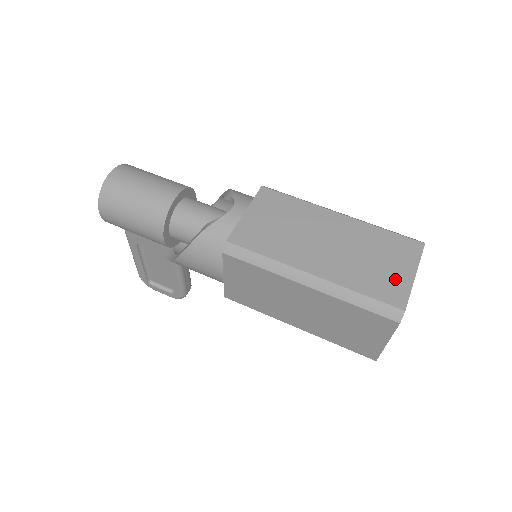
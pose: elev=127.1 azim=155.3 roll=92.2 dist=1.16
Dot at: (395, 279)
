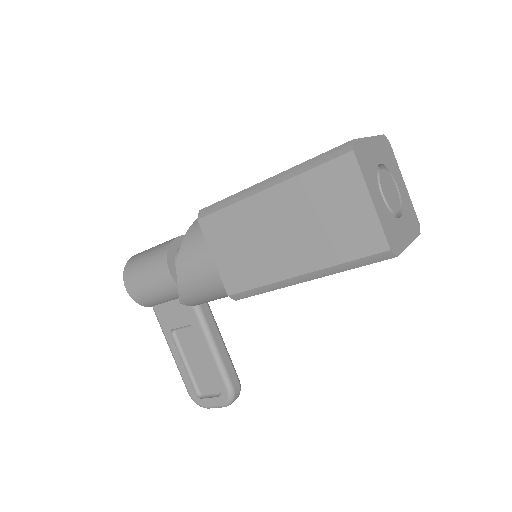
Dot at: occluded
